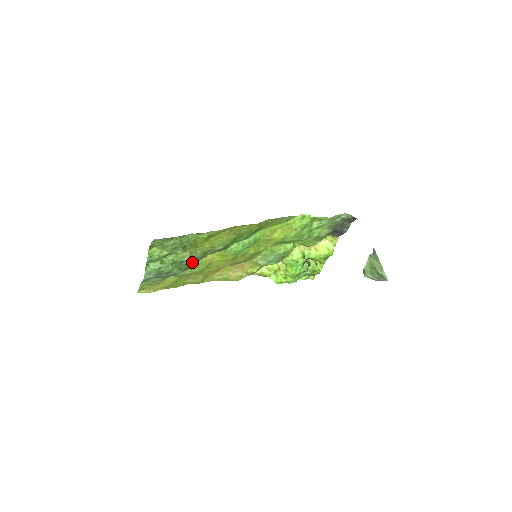
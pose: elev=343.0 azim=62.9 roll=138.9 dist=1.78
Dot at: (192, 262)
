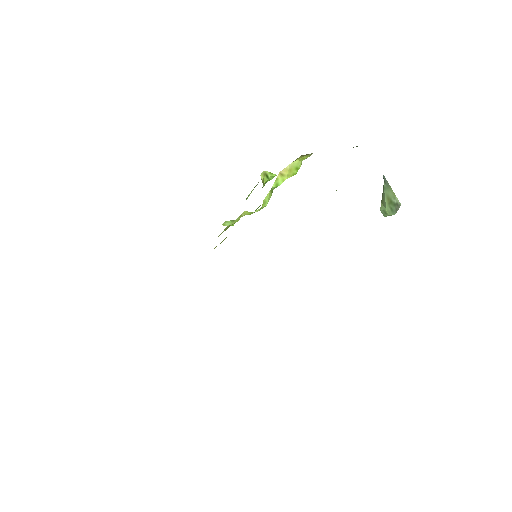
Dot at: occluded
